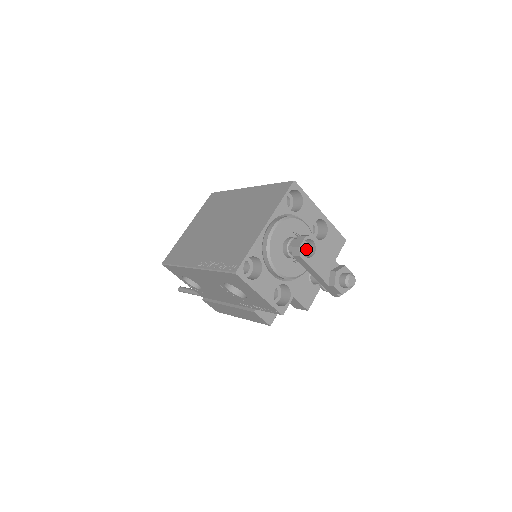
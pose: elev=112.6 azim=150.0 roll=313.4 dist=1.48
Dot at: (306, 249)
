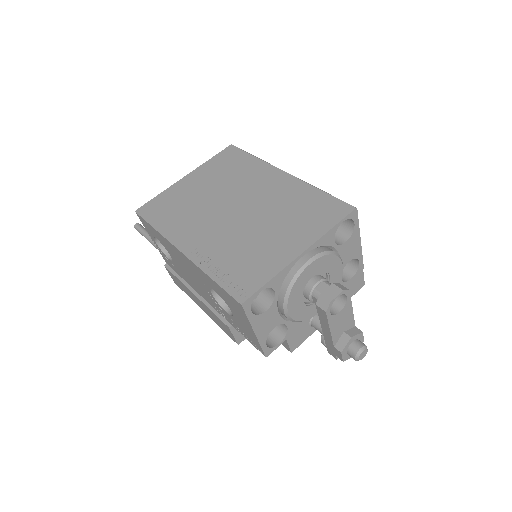
Dot at: occluded
